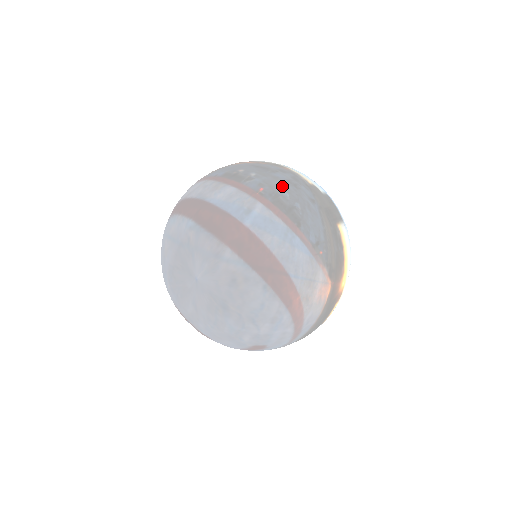
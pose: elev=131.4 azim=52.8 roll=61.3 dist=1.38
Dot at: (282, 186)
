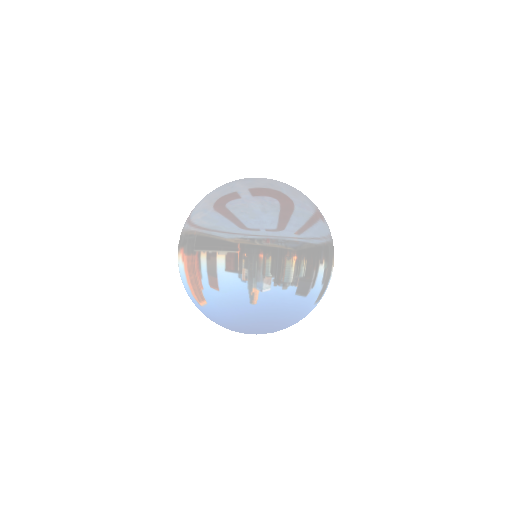
Dot at: occluded
